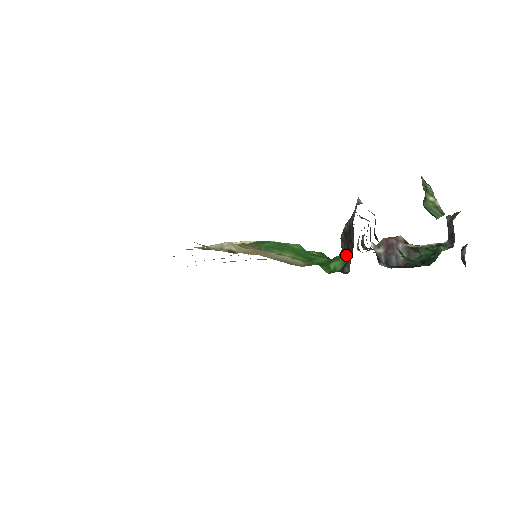
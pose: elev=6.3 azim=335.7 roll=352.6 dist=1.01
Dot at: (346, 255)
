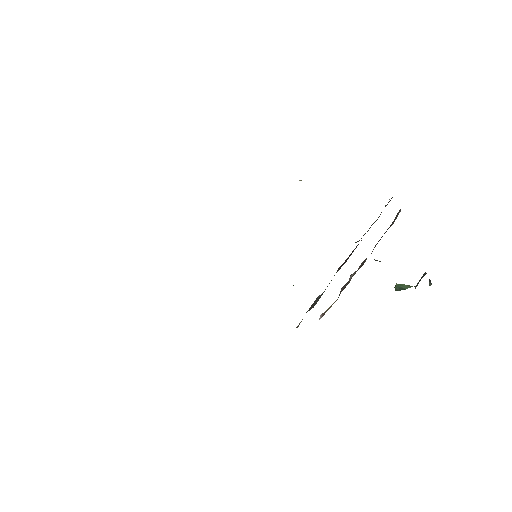
Dot at: occluded
